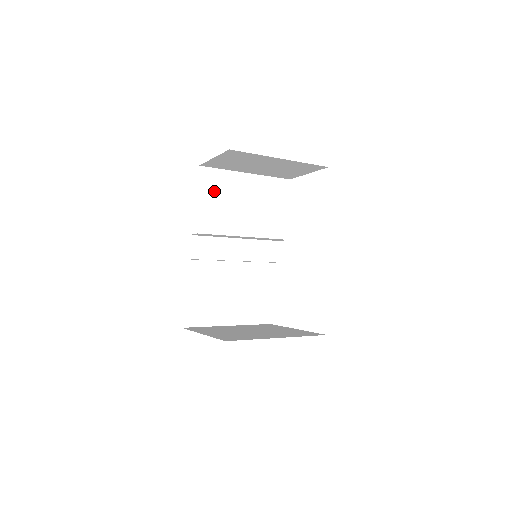
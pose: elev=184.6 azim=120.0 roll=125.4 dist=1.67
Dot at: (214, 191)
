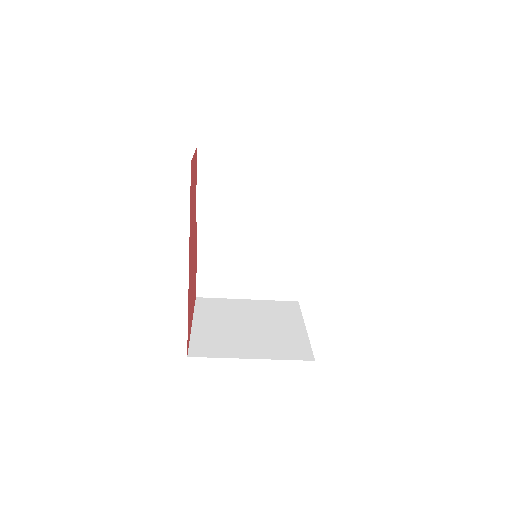
Dot at: (217, 174)
